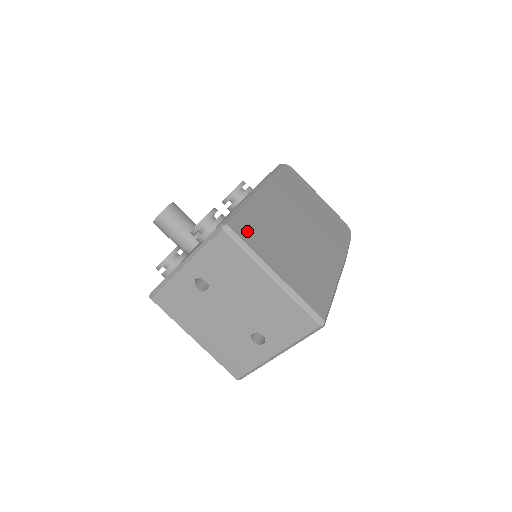
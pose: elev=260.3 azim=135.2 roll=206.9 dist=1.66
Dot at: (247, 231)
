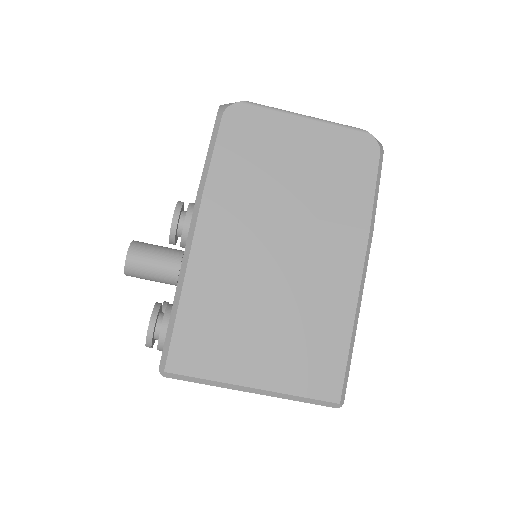
Dot at: (194, 354)
